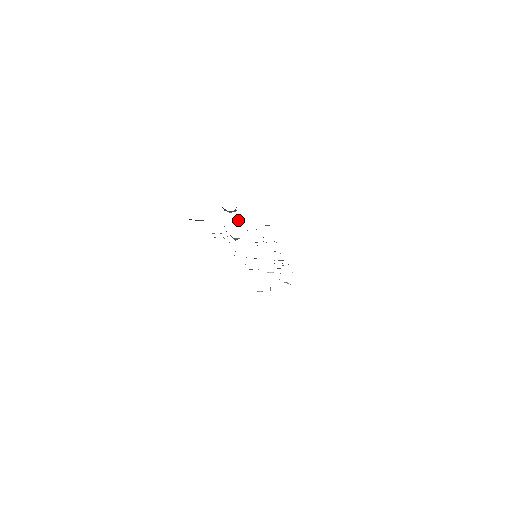
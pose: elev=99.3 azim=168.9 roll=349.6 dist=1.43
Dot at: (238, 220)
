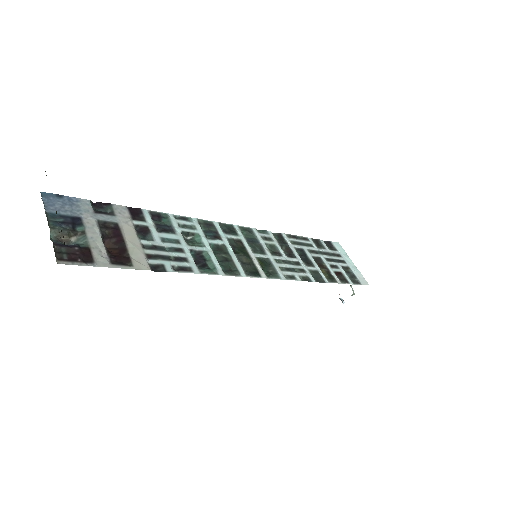
Dot at: (112, 246)
